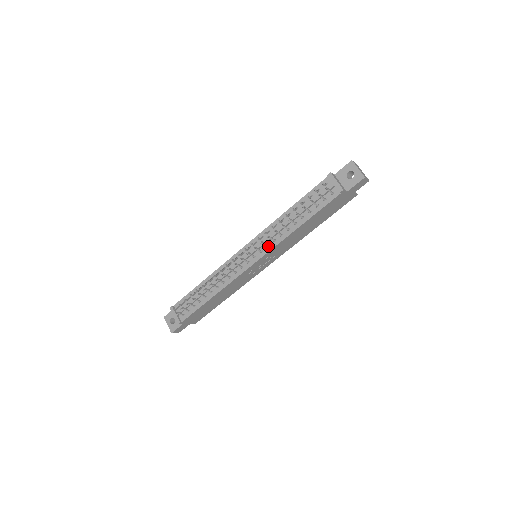
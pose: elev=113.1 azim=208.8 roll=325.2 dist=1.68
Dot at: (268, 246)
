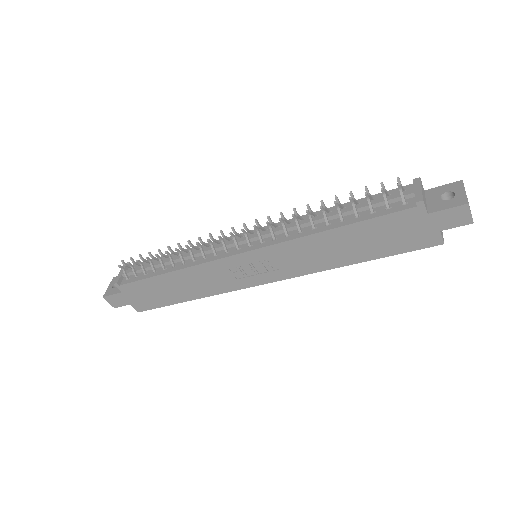
Dot at: (275, 238)
